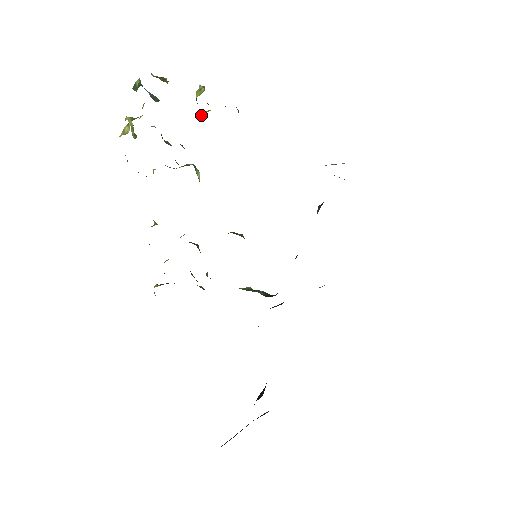
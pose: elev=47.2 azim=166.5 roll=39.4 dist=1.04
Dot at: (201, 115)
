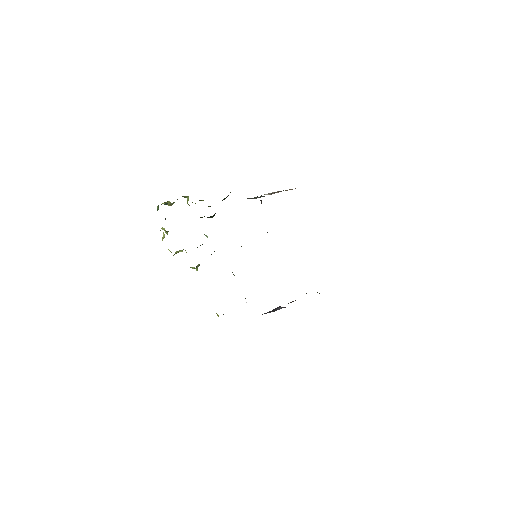
Dot at: occluded
